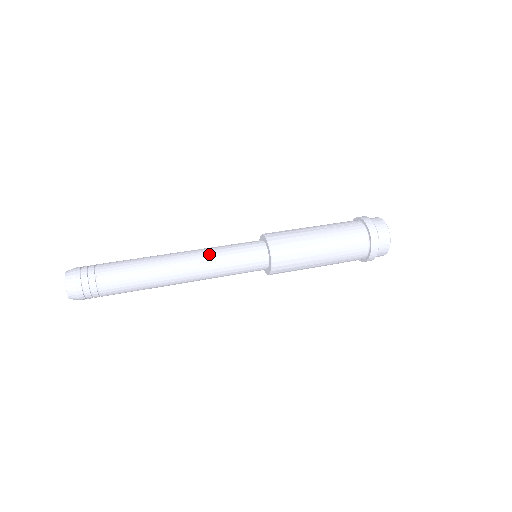
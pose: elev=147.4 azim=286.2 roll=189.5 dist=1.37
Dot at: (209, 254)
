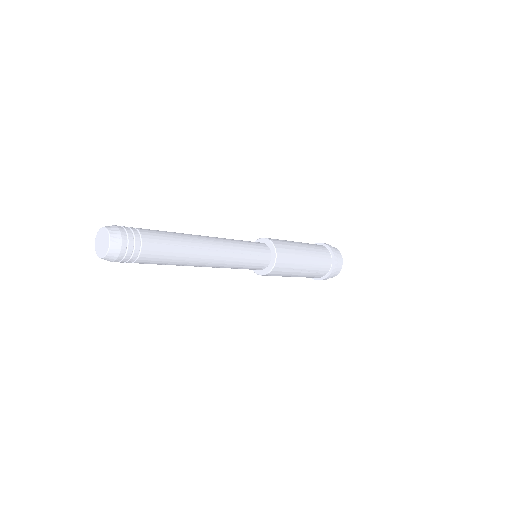
Dot at: (229, 240)
